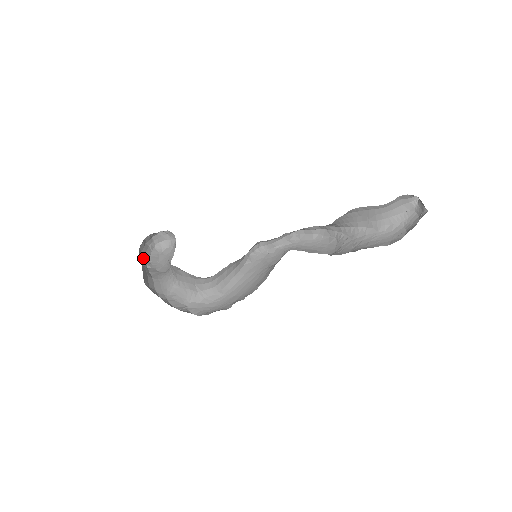
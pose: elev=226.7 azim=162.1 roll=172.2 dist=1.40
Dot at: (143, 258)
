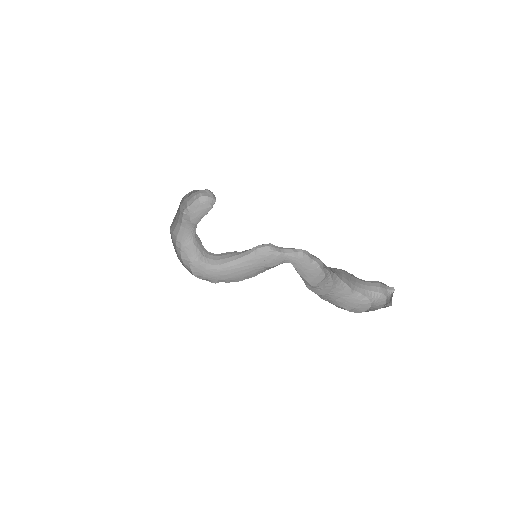
Dot at: (184, 205)
